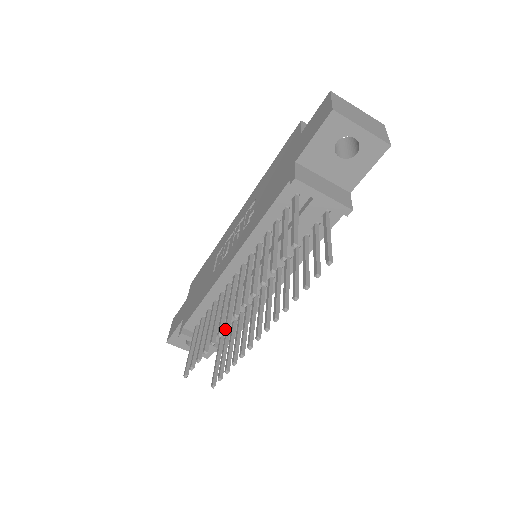
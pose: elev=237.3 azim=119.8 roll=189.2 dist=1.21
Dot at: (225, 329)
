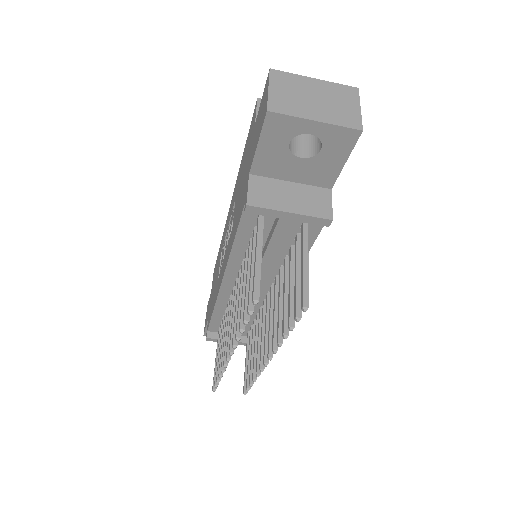
Dot at: (249, 327)
